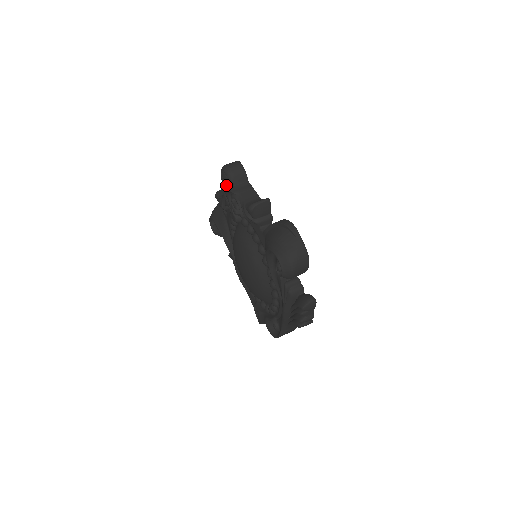
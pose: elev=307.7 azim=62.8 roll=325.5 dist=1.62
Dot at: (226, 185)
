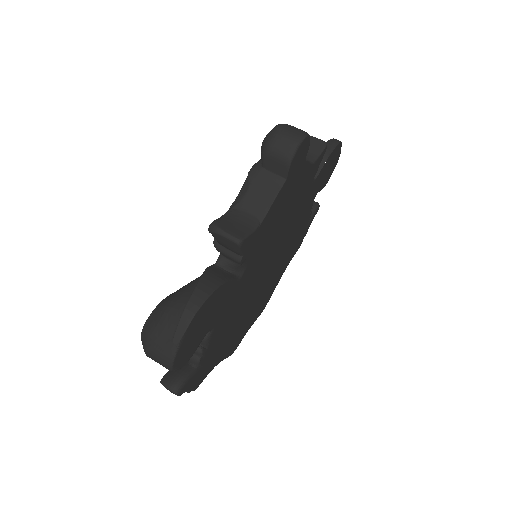
Dot at: occluded
